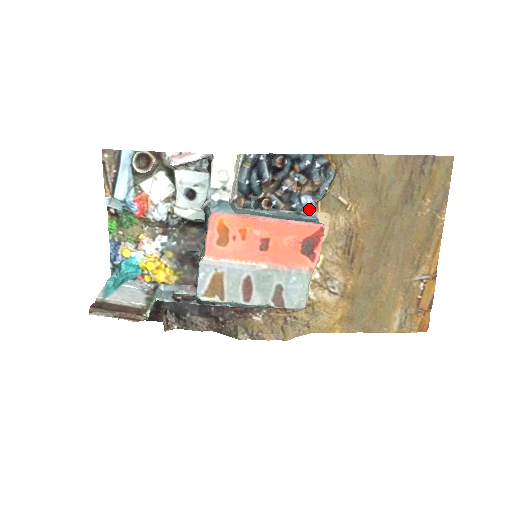
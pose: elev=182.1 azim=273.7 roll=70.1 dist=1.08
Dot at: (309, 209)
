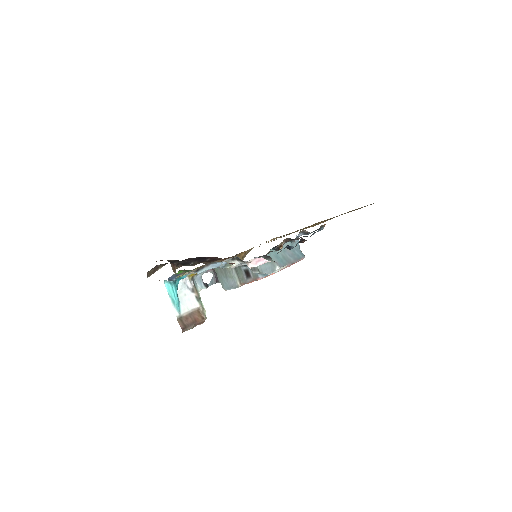
Dot at: occluded
